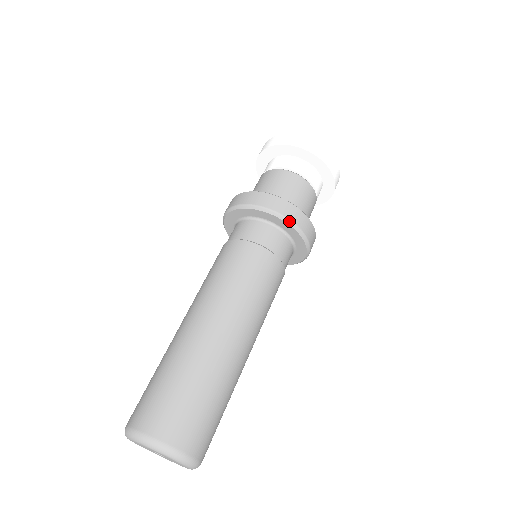
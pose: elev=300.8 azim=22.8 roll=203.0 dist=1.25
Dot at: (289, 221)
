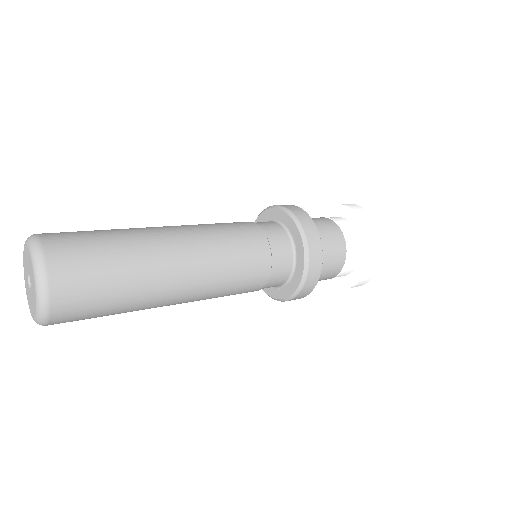
Dot at: (281, 207)
